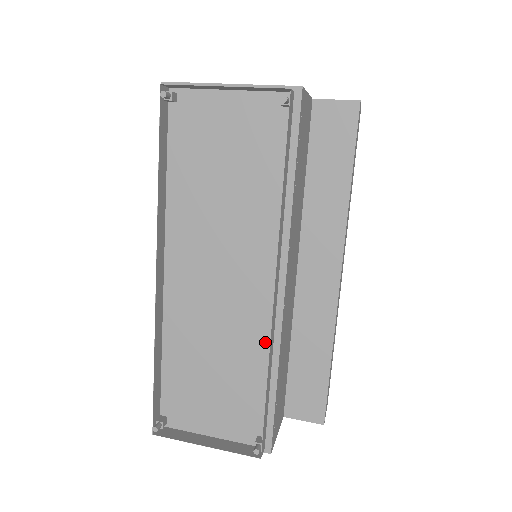
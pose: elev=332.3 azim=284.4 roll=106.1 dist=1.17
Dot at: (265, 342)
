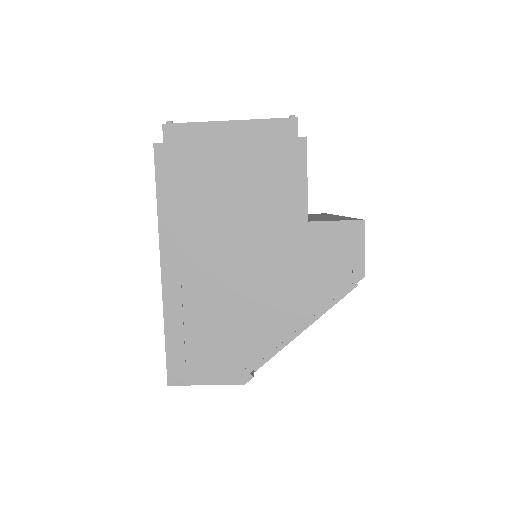
Dot at: occluded
